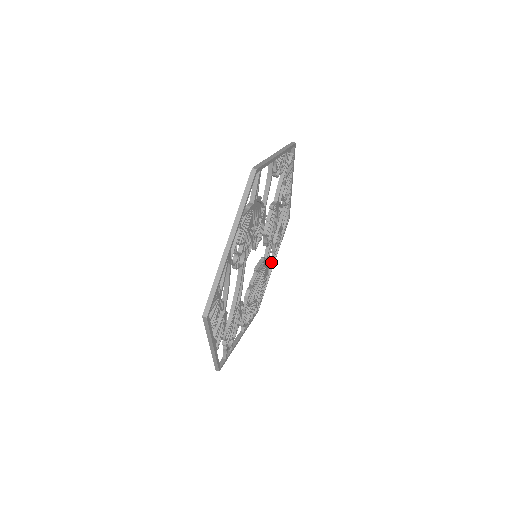
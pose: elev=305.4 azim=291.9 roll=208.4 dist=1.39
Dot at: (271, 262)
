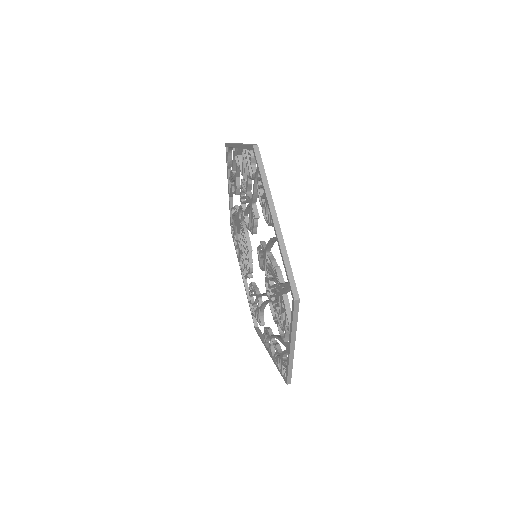
Dot at: (231, 194)
